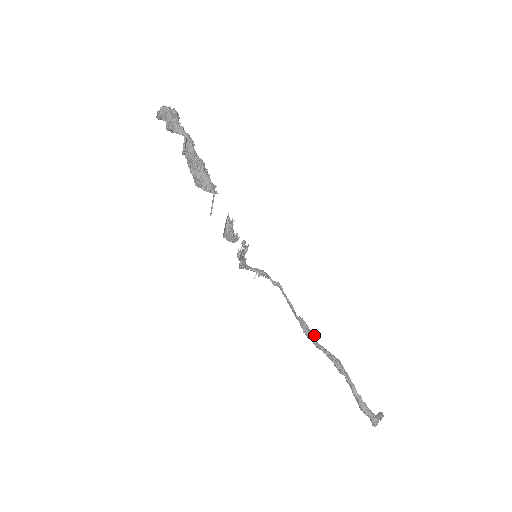
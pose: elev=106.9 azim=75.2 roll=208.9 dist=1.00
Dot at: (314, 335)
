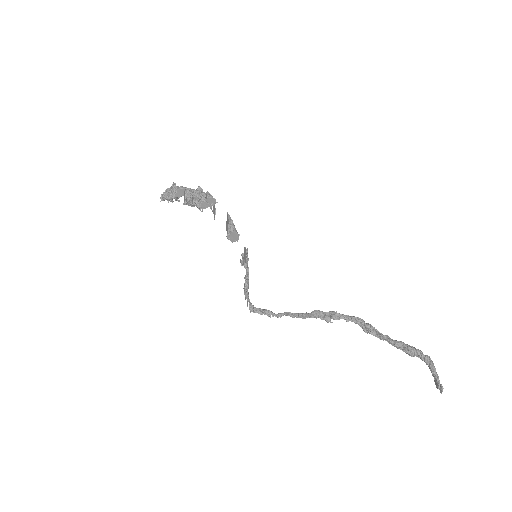
Dot at: (331, 311)
